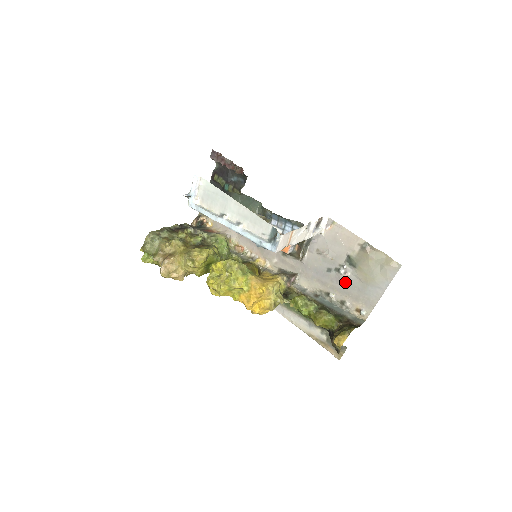
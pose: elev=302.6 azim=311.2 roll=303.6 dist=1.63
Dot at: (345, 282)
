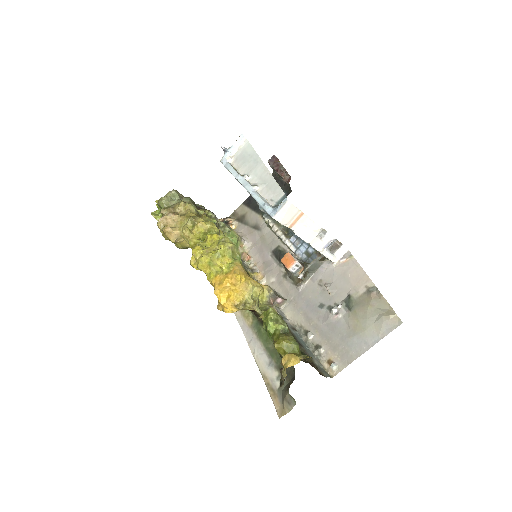
Dot at: (332, 324)
